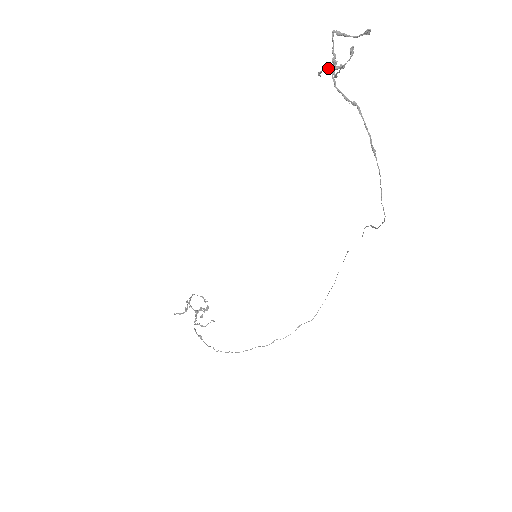
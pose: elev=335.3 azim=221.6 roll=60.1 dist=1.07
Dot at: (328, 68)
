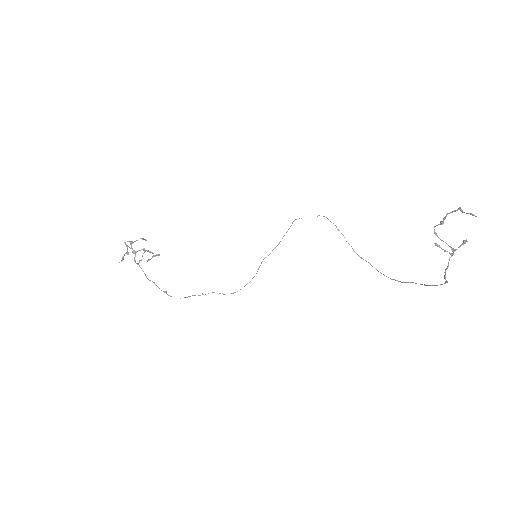
Dot at: occluded
